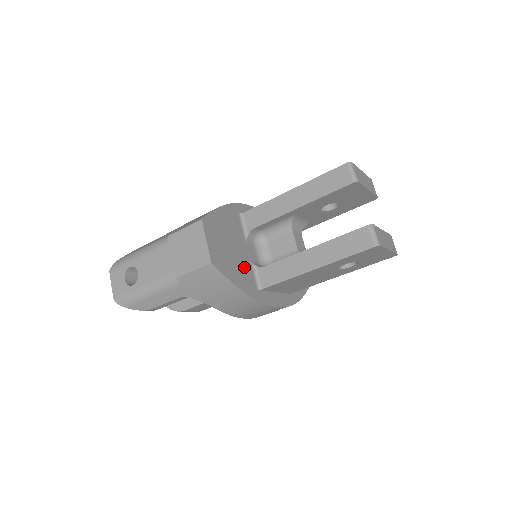
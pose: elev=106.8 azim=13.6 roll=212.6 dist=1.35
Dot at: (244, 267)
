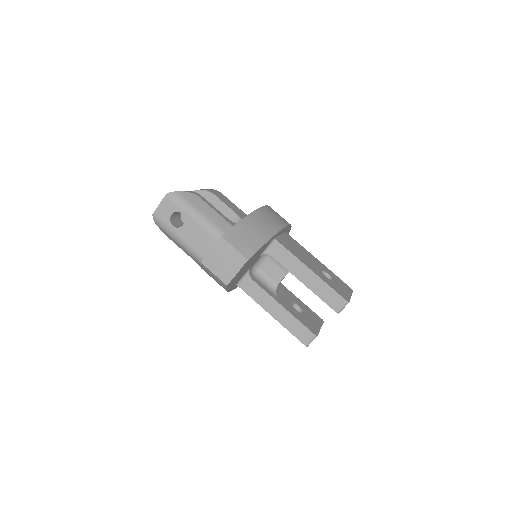
Dot at: occluded
